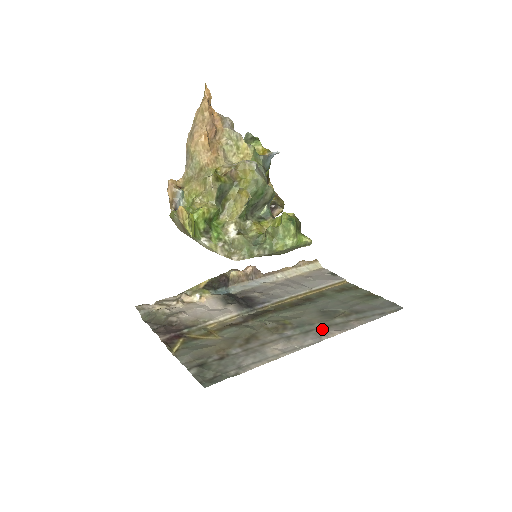
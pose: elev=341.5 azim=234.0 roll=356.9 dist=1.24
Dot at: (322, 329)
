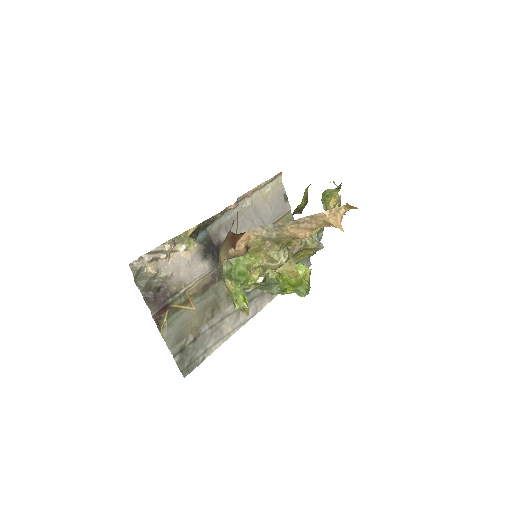
Dot at: (260, 297)
